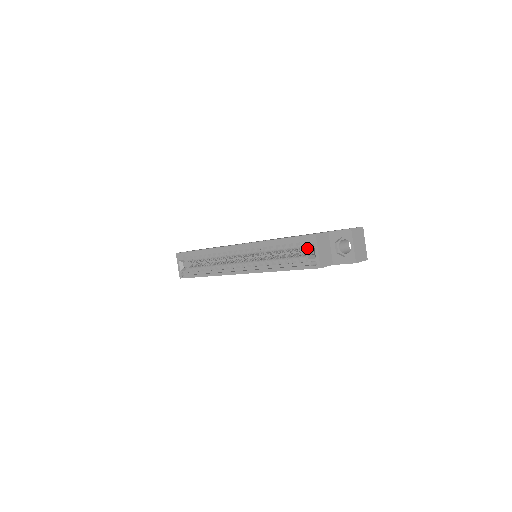
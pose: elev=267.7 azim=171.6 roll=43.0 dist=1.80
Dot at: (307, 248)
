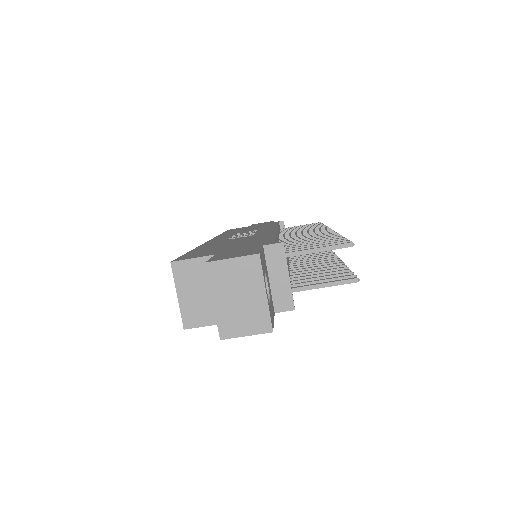
Dot at: occluded
